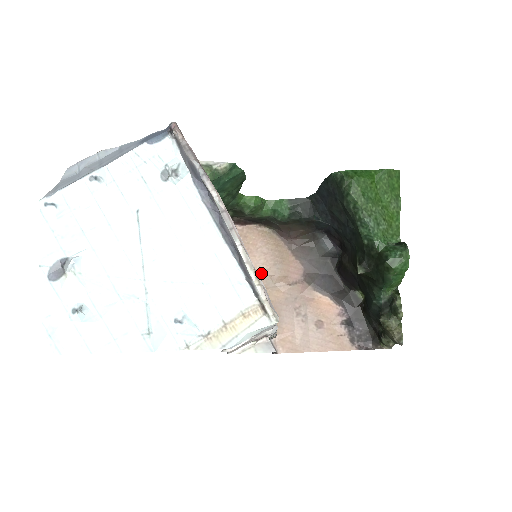
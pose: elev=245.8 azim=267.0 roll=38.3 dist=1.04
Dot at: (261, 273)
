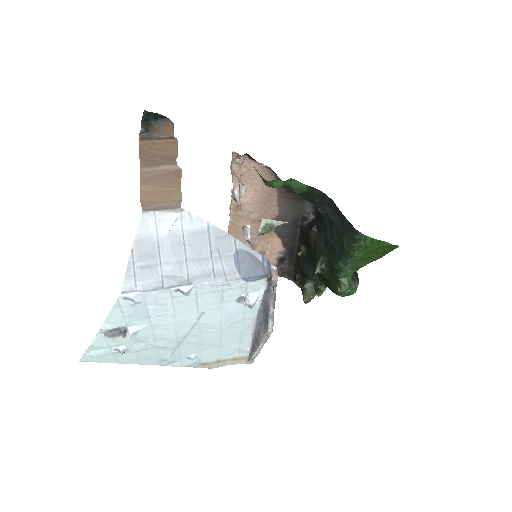
Dot at: (243, 204)
